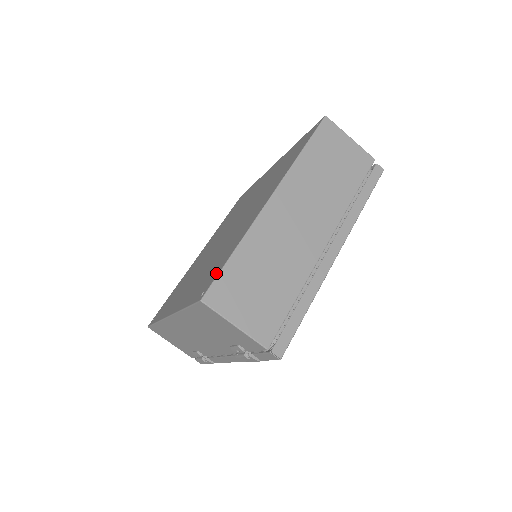
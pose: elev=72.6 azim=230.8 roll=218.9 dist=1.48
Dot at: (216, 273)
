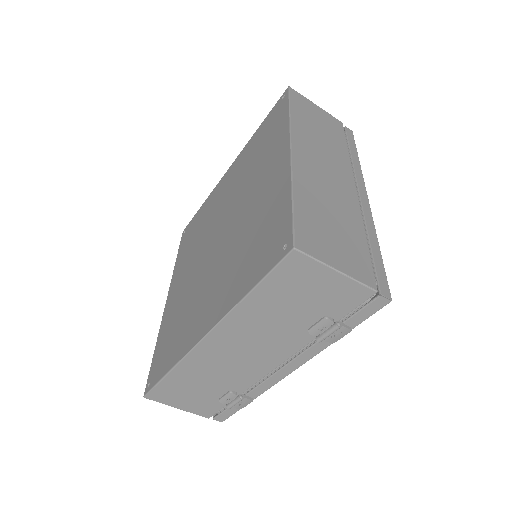
Dot at: (284, 225)
